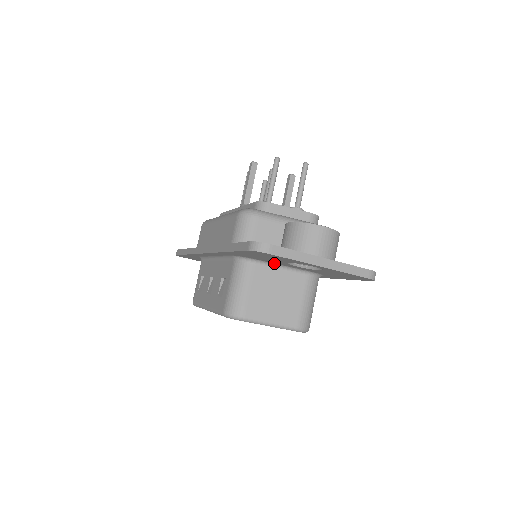
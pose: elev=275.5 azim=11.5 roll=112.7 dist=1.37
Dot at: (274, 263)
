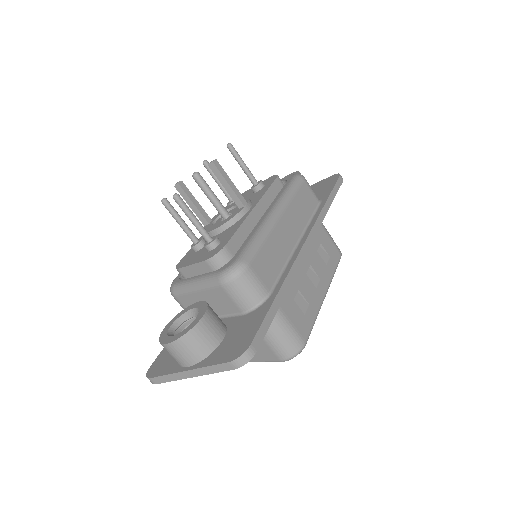
Dot at: occluded
